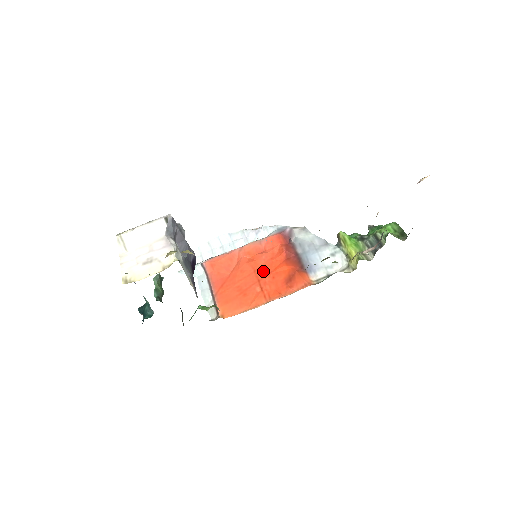
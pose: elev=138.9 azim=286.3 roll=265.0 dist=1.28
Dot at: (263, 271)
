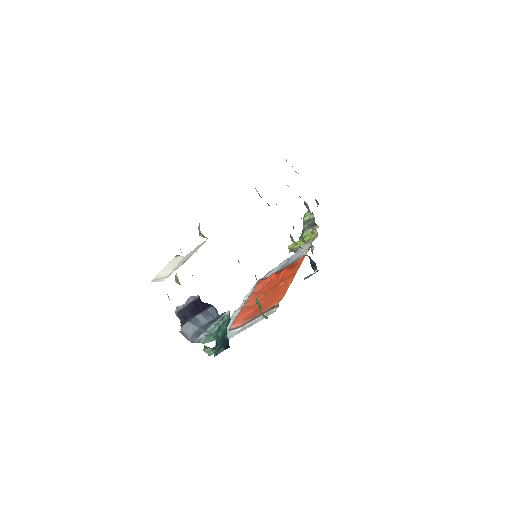
Dot at: (273, 285)
